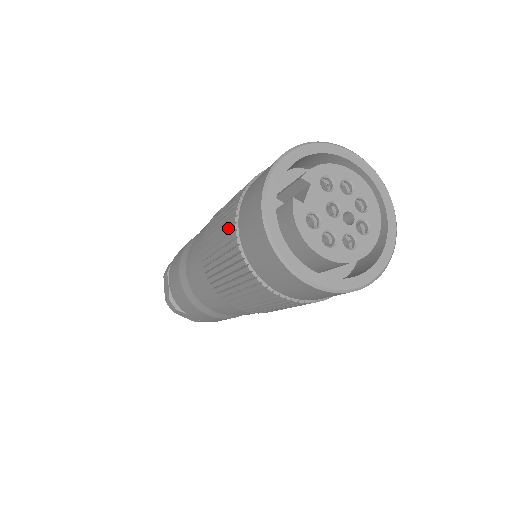
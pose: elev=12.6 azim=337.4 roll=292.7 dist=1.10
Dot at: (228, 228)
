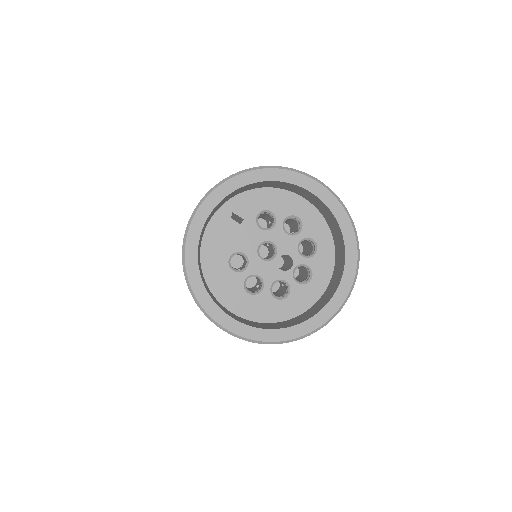
Dot at: occluded
